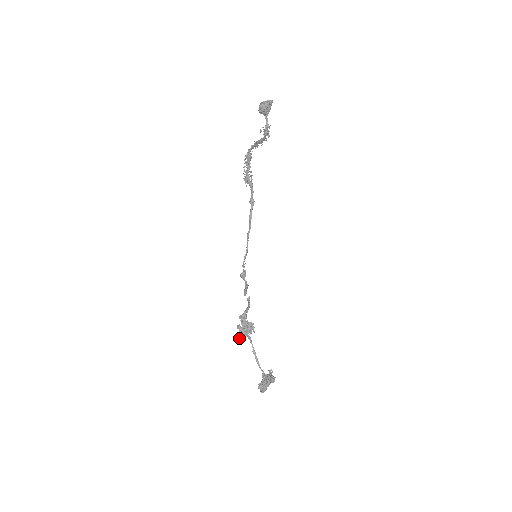
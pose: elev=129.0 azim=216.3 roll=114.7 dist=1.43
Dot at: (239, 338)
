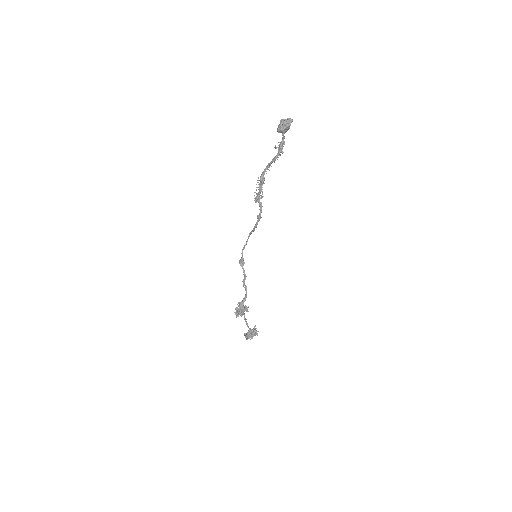
Dot at: (236, 316)
